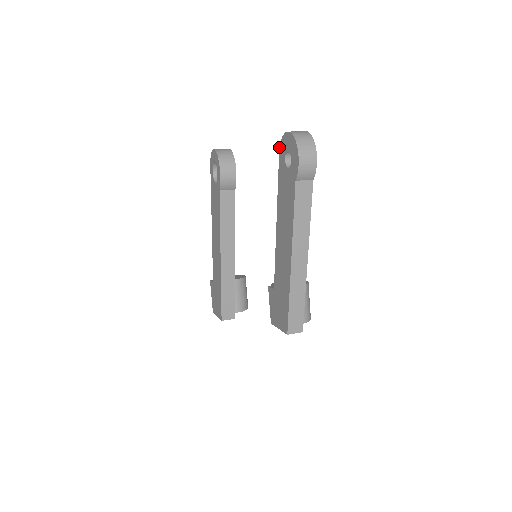
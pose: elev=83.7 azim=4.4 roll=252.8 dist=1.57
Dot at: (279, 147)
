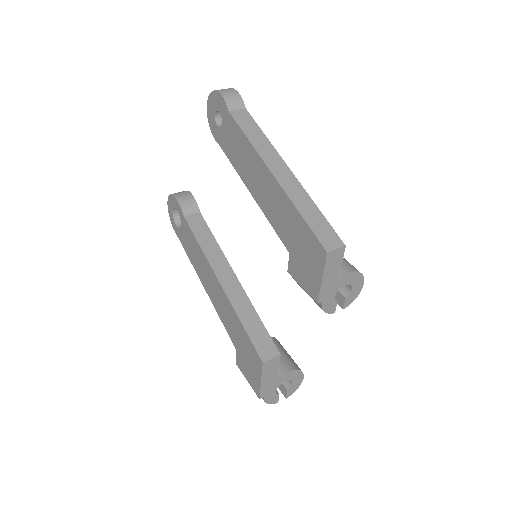
Dot at: occluded
